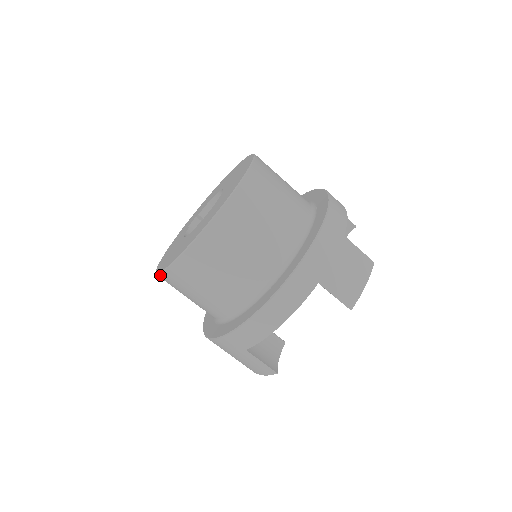
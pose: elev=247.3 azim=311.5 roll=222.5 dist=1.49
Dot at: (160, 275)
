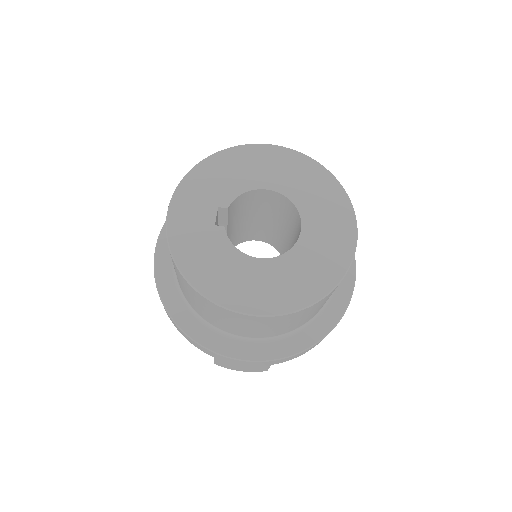
Dot at: (245, 315)
